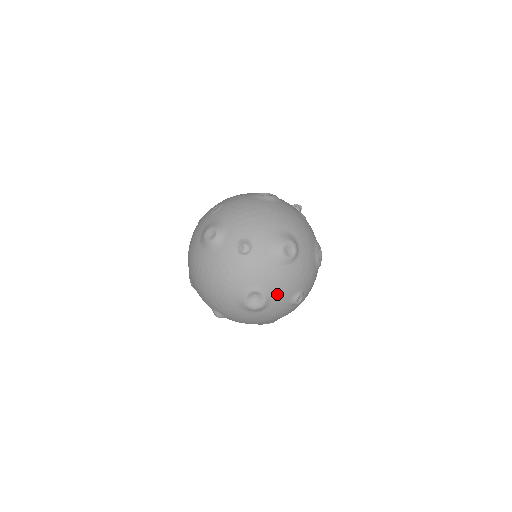
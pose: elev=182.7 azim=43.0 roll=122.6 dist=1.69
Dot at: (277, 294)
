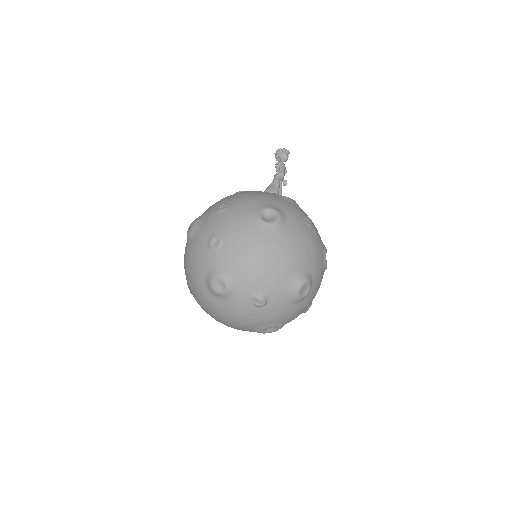
Dot at: (291, 320)
